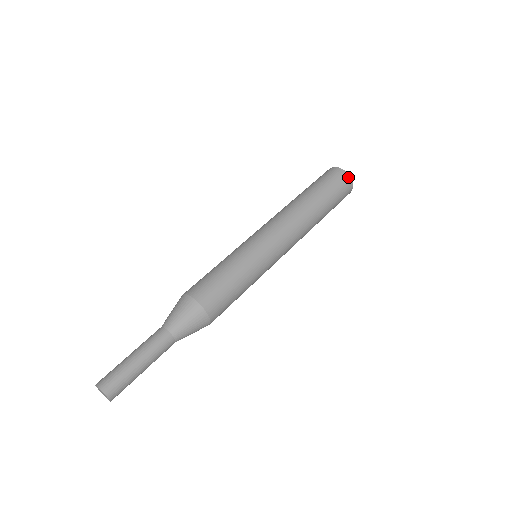
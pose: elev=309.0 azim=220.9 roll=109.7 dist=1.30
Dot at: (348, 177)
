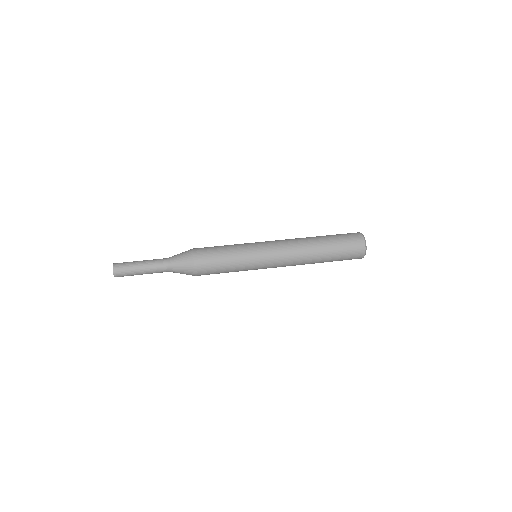
Dot at: (363, 254)
